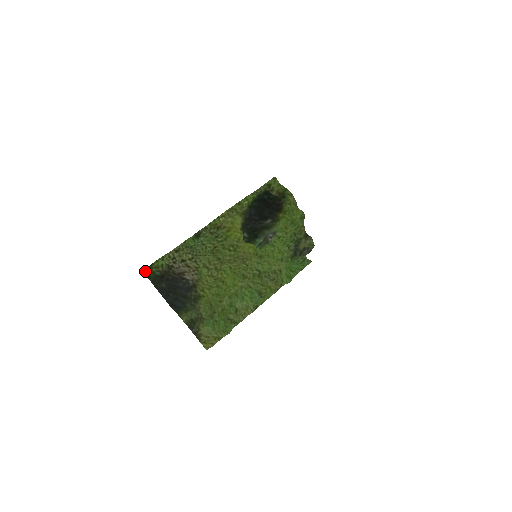
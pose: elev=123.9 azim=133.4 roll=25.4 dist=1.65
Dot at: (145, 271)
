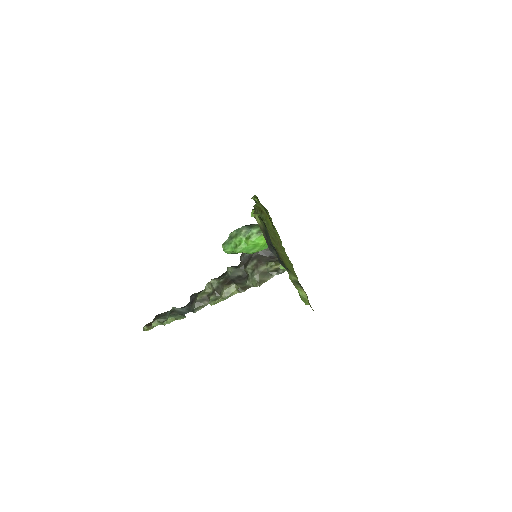
Dot at: occluded
